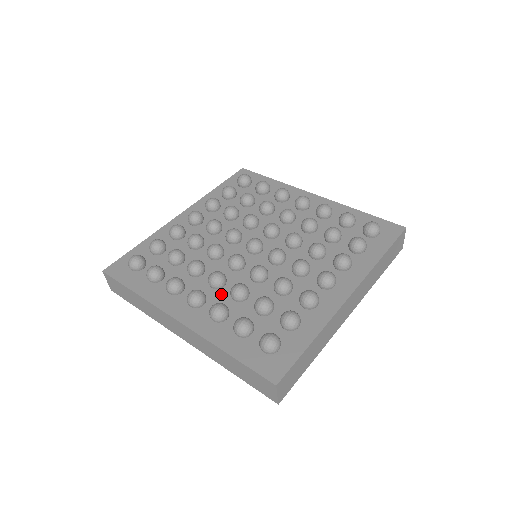
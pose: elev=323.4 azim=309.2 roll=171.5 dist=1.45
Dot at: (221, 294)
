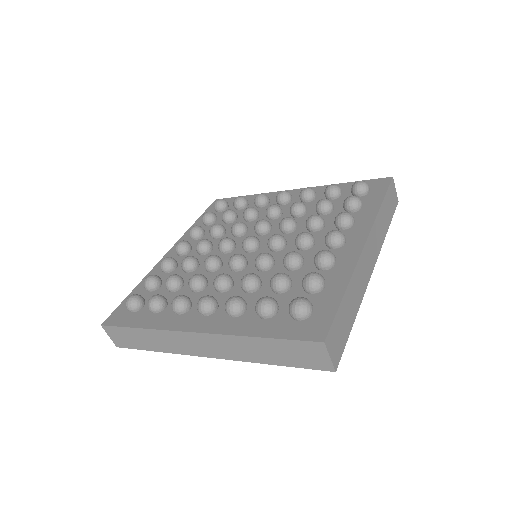
Dot at: (232, 294)
